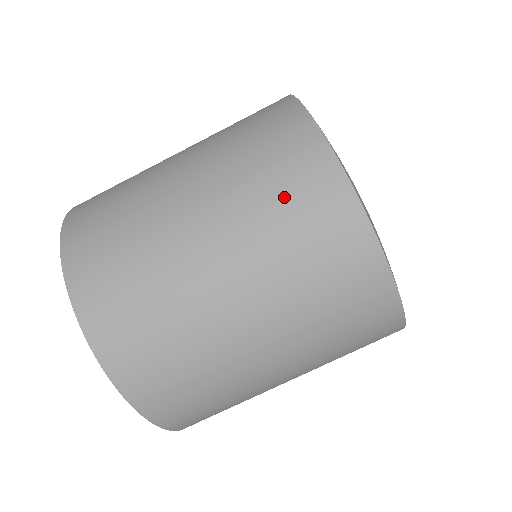
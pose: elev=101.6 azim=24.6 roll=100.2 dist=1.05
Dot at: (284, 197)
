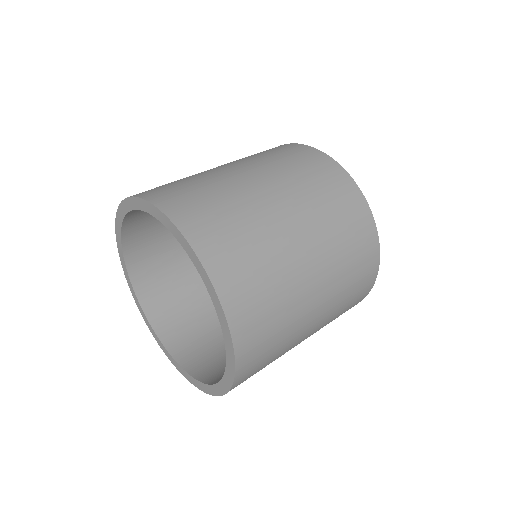
Dot at: (314, 176)
